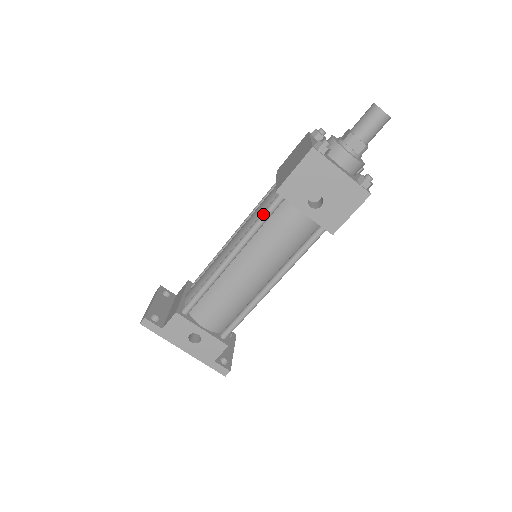
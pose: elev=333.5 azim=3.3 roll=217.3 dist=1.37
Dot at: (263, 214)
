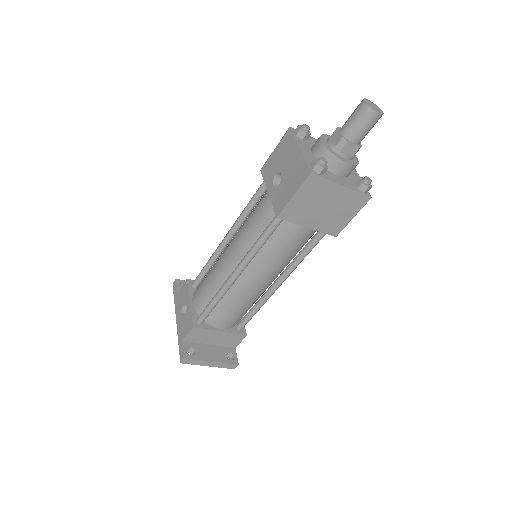
Dot at: (253, 196)
